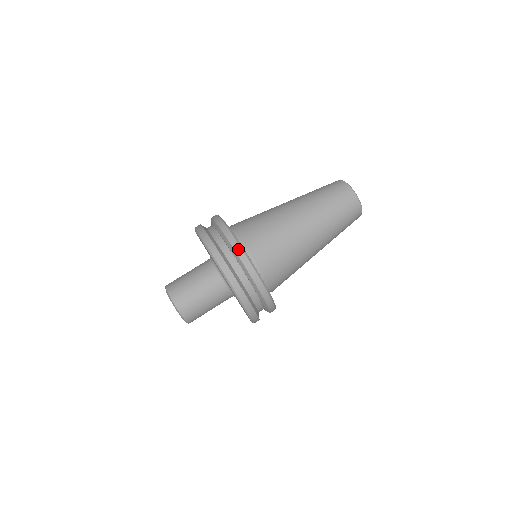
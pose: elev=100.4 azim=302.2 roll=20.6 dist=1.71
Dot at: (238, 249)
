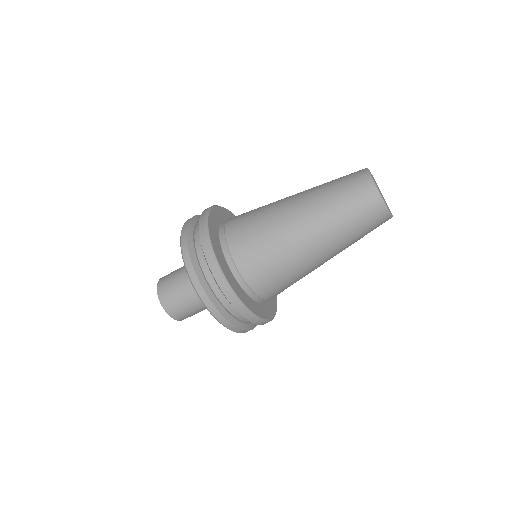
Dot at: (211, 262)
